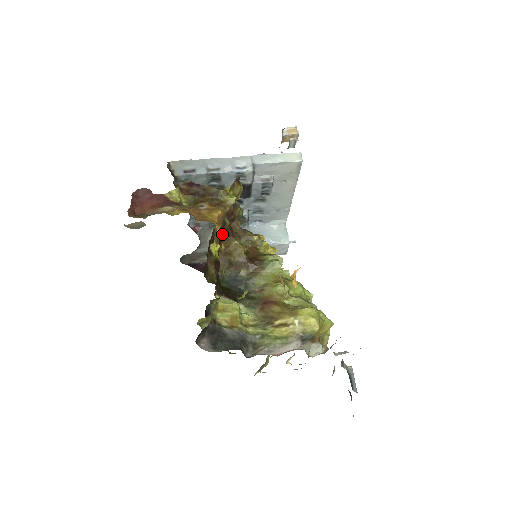
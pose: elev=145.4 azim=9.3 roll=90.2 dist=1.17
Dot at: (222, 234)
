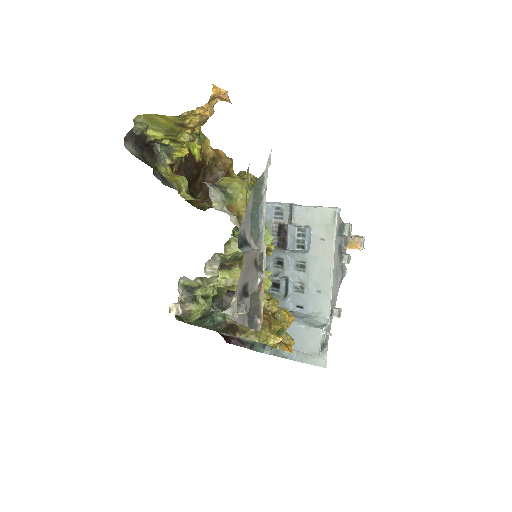
Dot at: occluded
